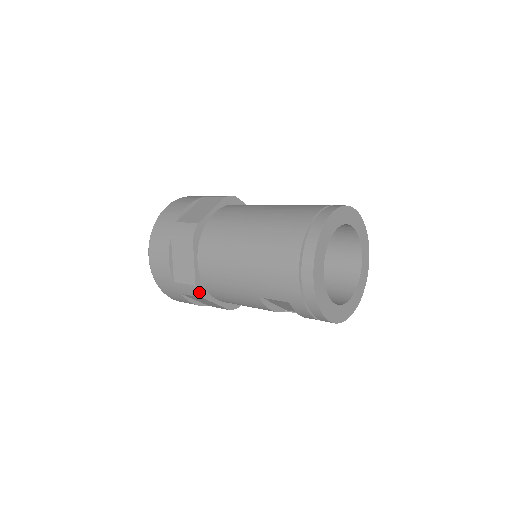
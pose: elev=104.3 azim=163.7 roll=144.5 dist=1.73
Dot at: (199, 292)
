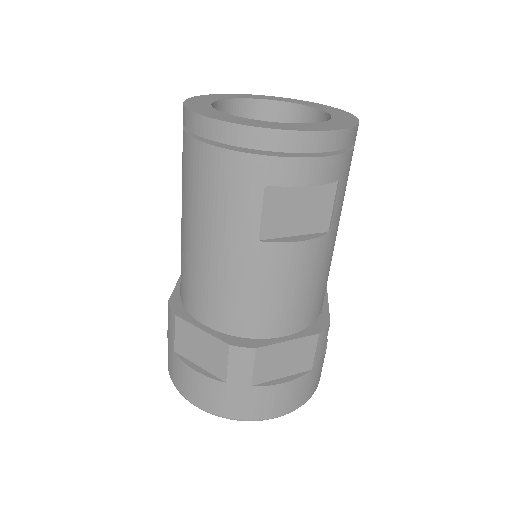
Dot at: (243, 347)
